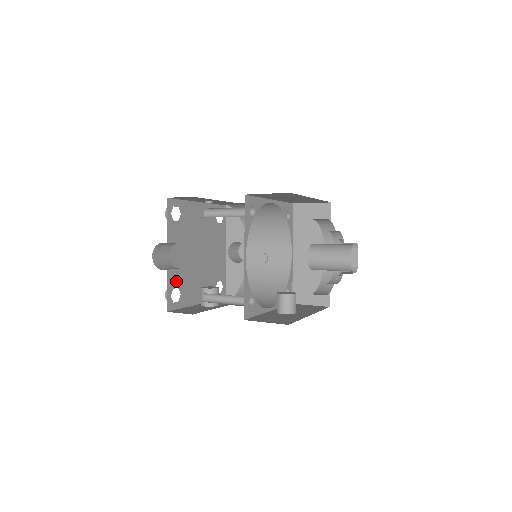
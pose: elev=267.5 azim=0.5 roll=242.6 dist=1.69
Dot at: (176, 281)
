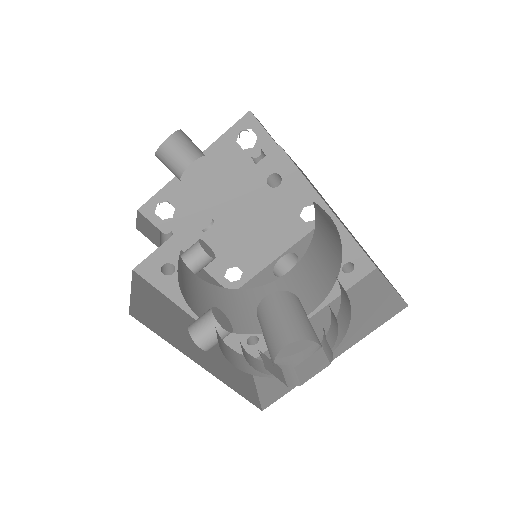
Dot at: (180, 199)
